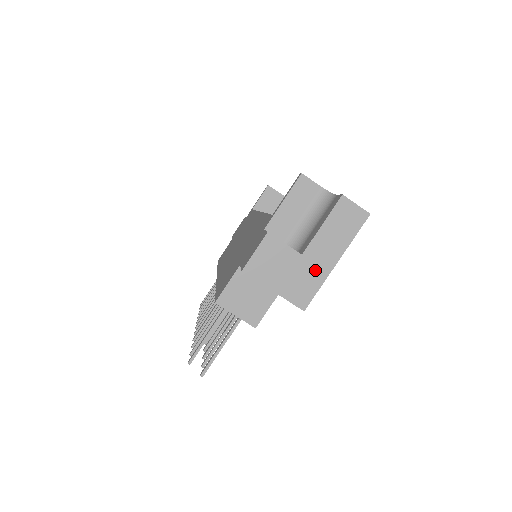
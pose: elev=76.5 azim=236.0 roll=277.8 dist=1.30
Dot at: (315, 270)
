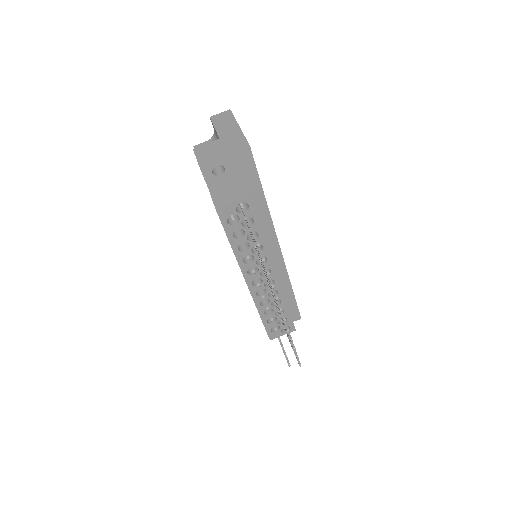
Dot at: (233, 136)
